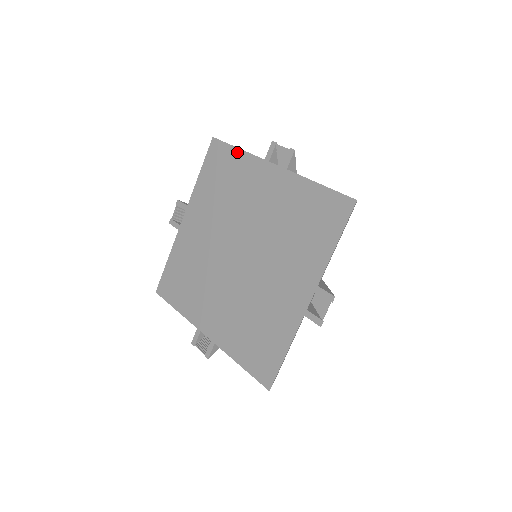
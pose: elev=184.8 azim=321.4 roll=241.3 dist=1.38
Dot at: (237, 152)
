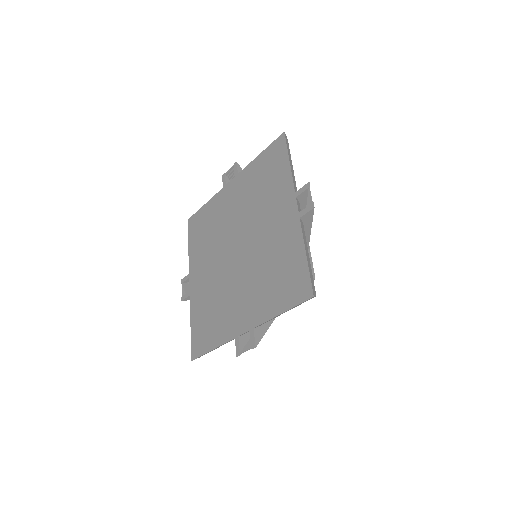
Dot at: (205, 206)
